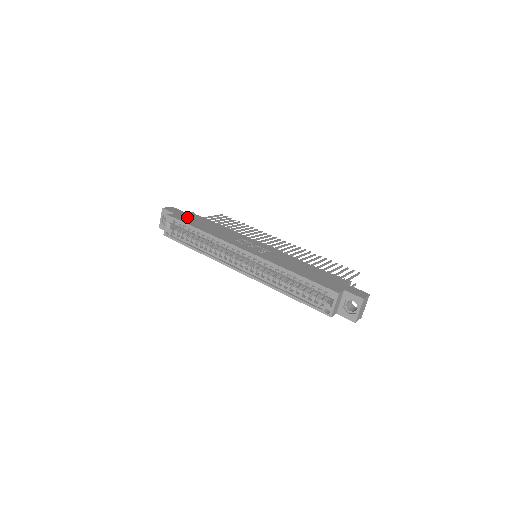
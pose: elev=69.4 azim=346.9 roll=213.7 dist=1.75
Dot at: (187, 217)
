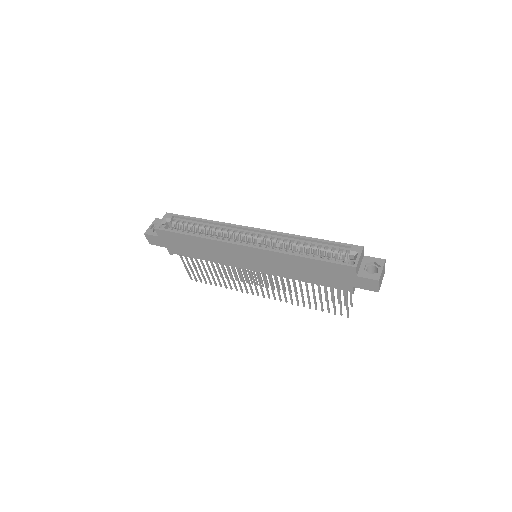
Dot at: occluded
